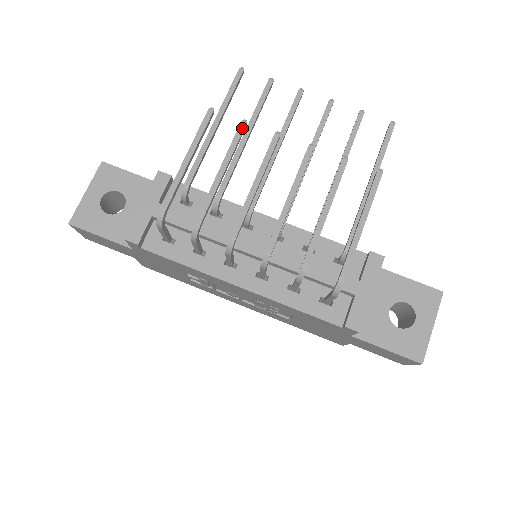
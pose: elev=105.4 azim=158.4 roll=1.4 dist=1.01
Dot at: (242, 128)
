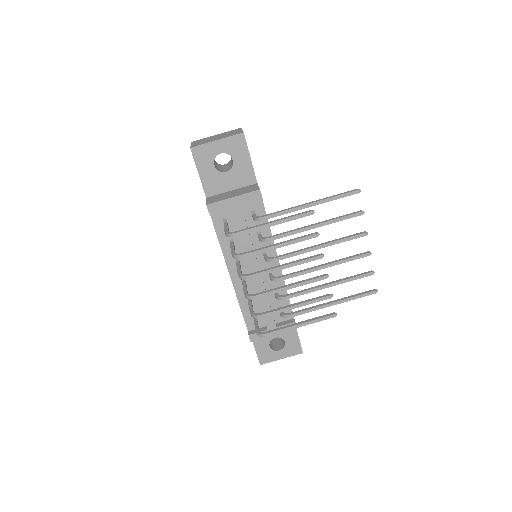
Dot at: (313, 237)
